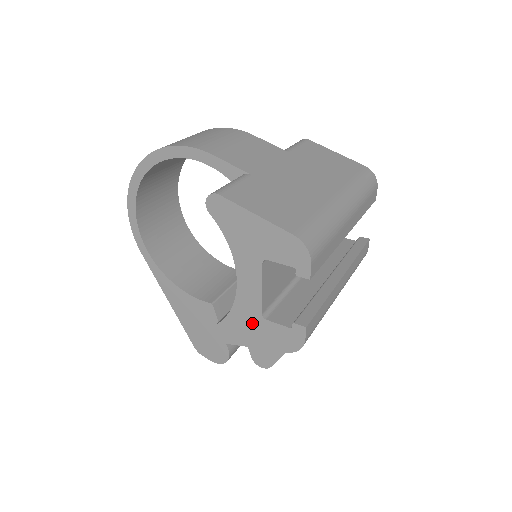
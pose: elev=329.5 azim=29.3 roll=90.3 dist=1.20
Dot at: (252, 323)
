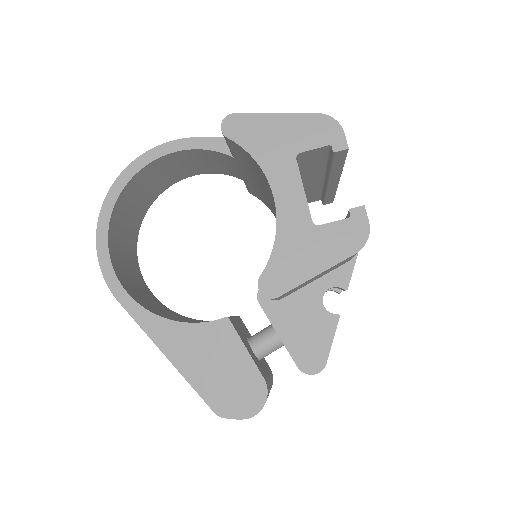
Dot at: (304, 241)
